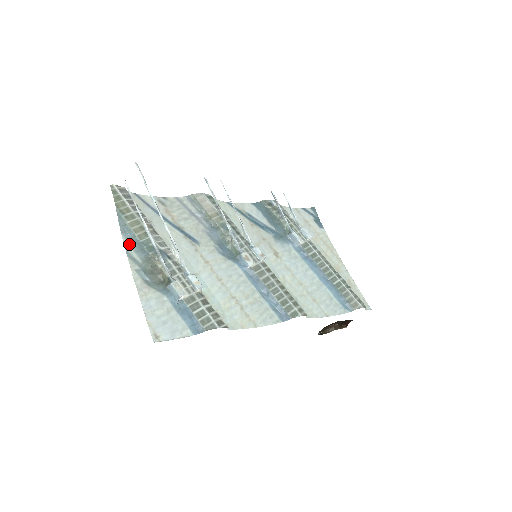
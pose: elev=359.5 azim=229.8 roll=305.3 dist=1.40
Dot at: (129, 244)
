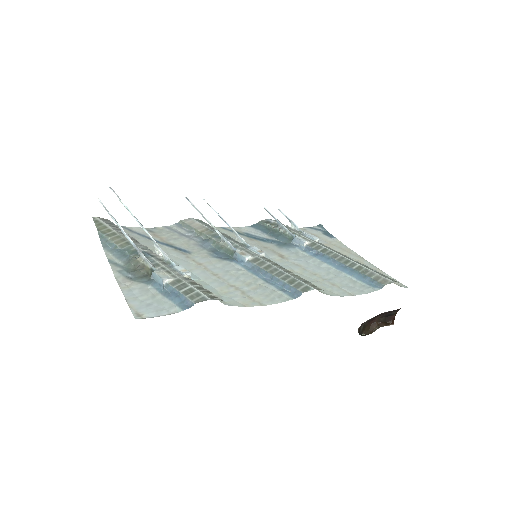
Dot at: (111, 254)
